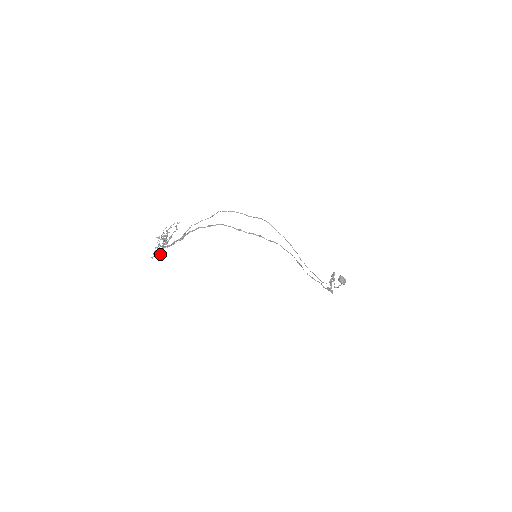
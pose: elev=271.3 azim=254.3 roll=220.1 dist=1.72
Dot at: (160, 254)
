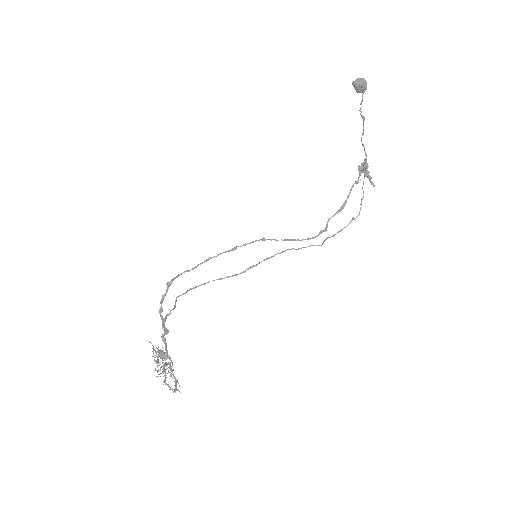
Dot at: (172, 365)
